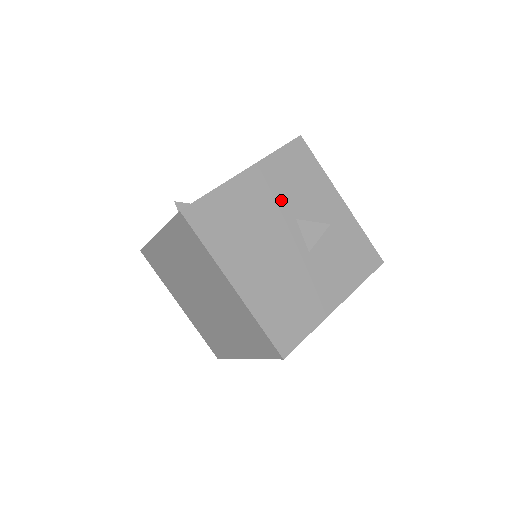
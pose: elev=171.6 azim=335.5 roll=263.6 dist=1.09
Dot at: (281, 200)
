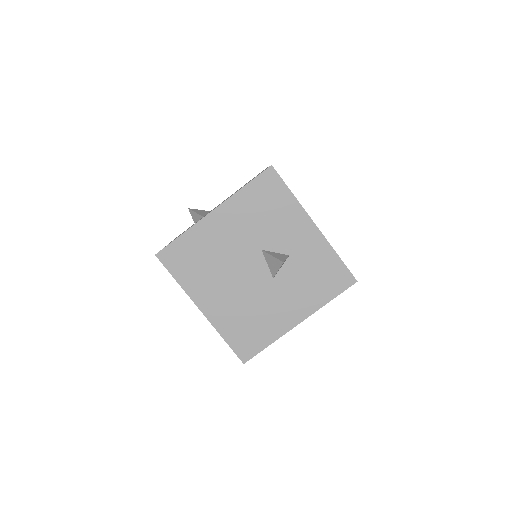
Dot at: (247, 234)
